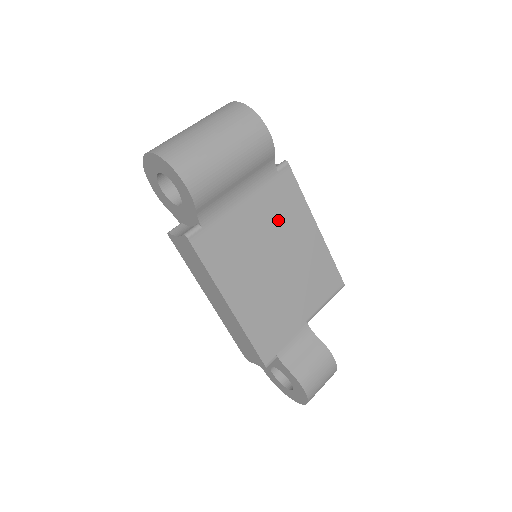
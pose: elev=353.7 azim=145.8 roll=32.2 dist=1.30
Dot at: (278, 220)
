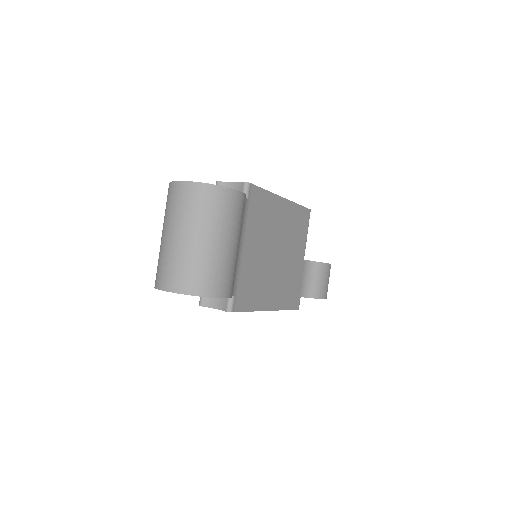
Dot at: (264, 228)
